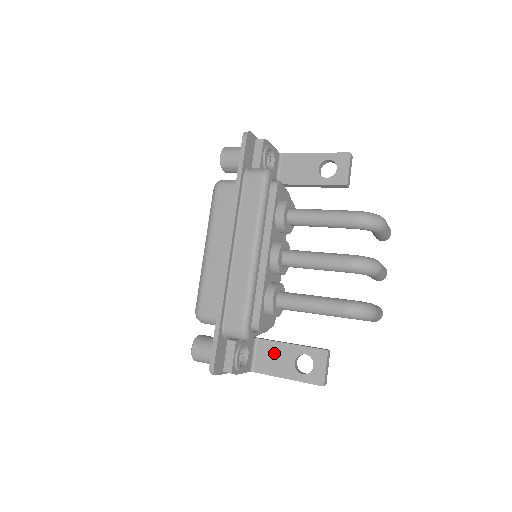
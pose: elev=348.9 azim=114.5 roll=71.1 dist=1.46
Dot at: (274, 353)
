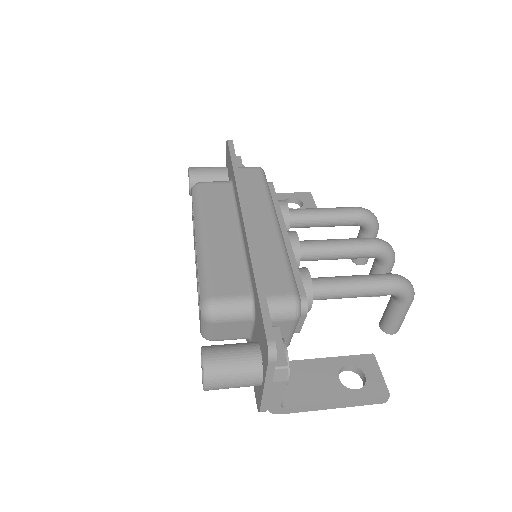
Dot at: (306, 374)
